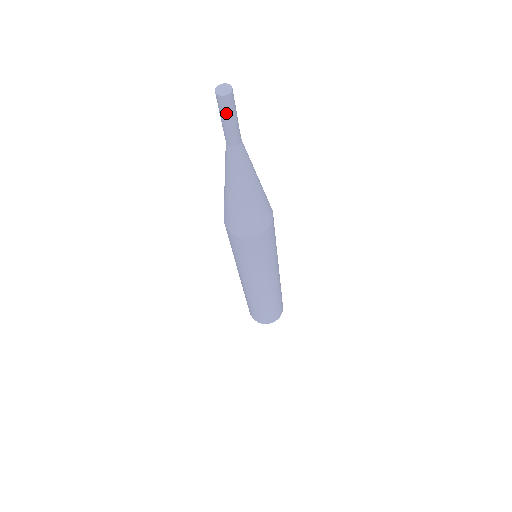
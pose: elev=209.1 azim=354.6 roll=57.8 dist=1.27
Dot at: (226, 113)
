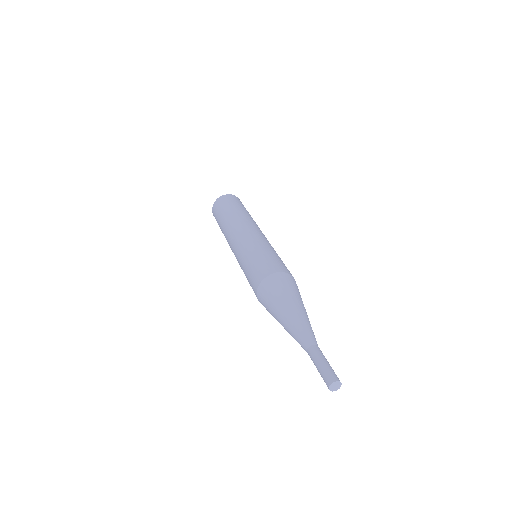
Dot at: occluded
